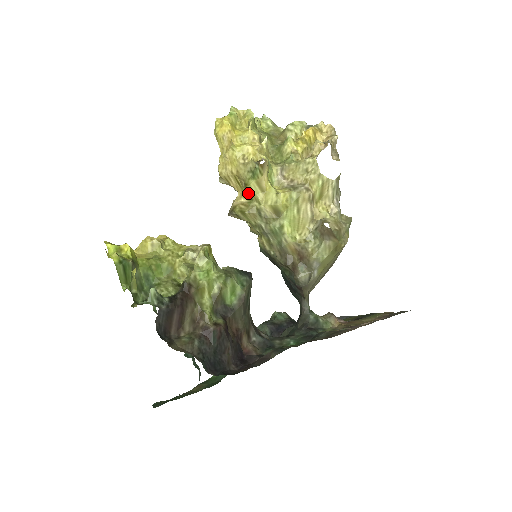
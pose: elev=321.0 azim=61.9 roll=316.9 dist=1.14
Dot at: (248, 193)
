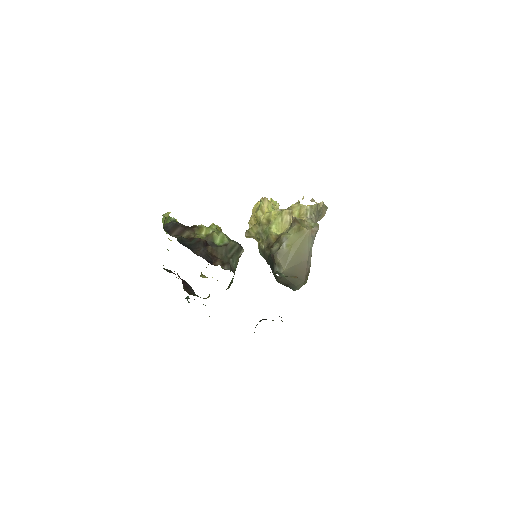
Dot at: (256, 218)
